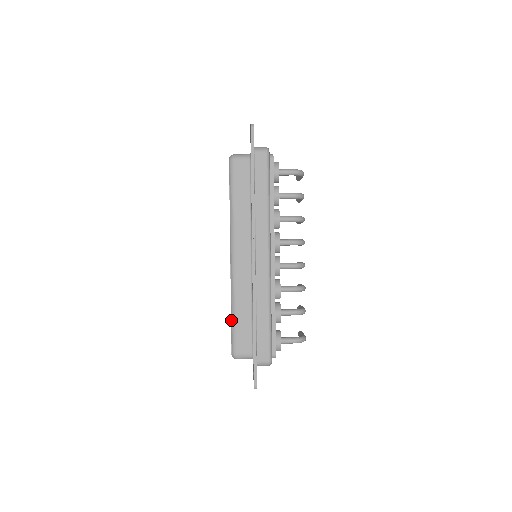
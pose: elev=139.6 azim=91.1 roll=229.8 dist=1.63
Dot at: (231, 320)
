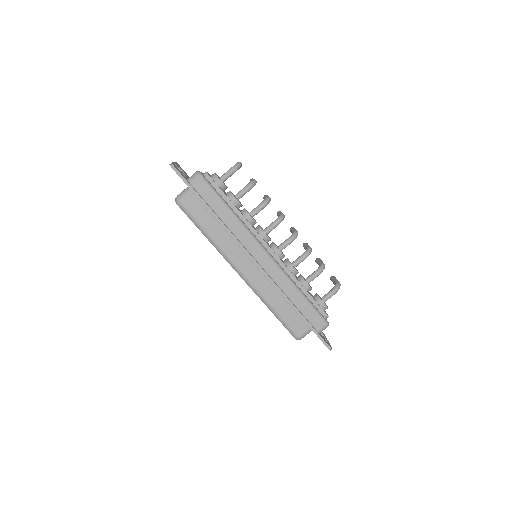
Dot at: (276, 317)
